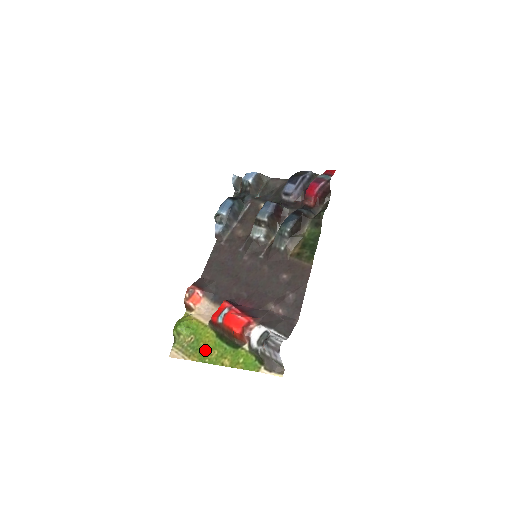
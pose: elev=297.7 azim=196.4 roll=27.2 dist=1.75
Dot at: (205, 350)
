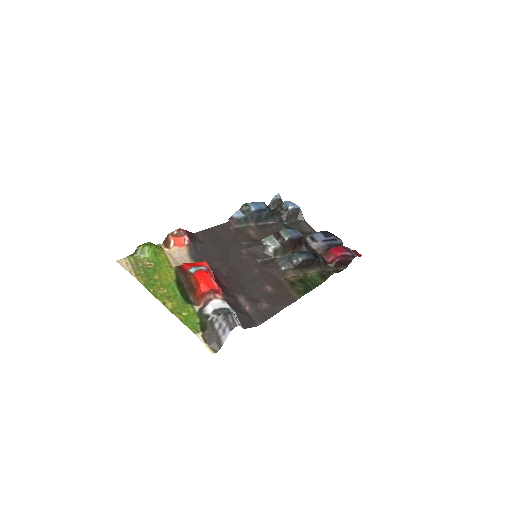
Dot at: (156, 282)
